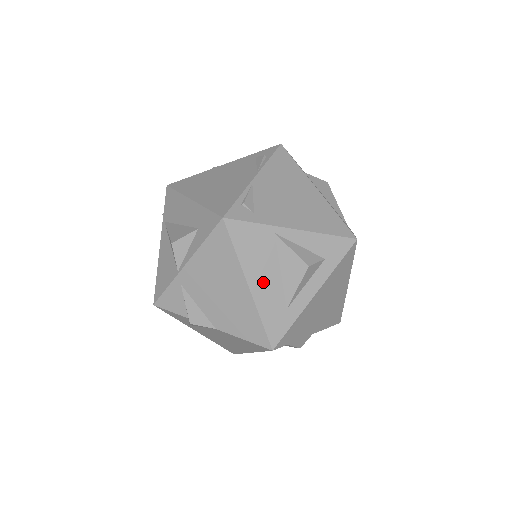
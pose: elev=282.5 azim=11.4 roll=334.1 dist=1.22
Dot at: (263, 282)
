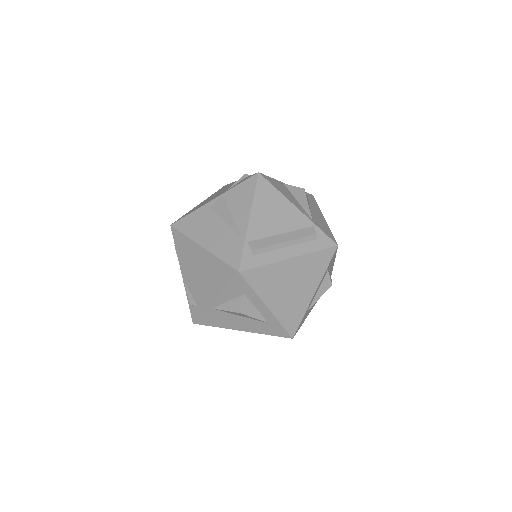
Dot at: (243, 325)
